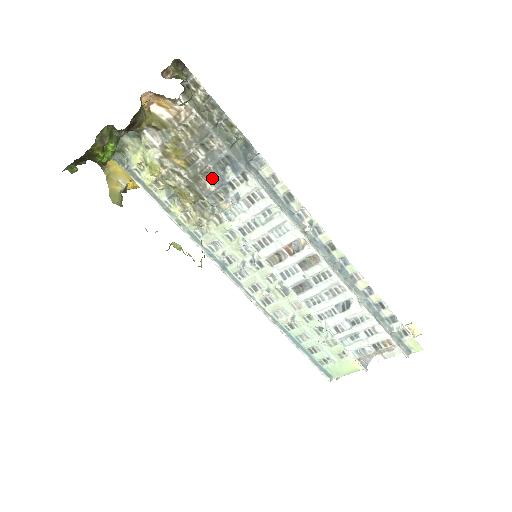
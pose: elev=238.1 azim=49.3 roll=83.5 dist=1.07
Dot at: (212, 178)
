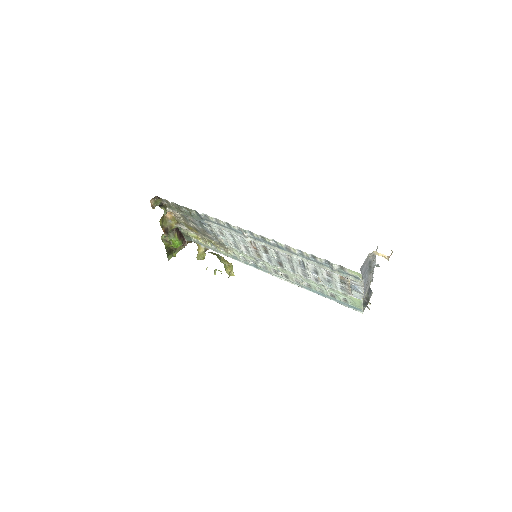
Dot at: (206, 232)
